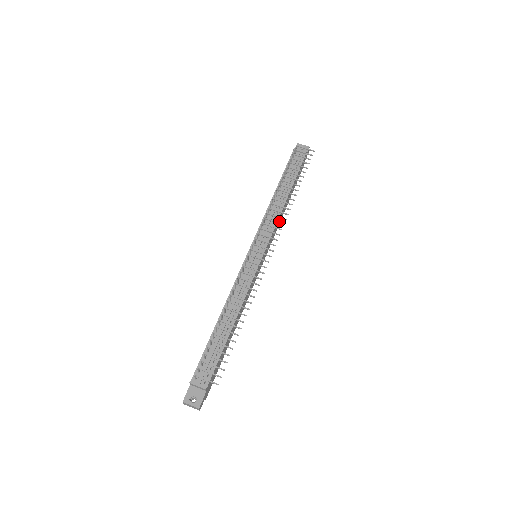
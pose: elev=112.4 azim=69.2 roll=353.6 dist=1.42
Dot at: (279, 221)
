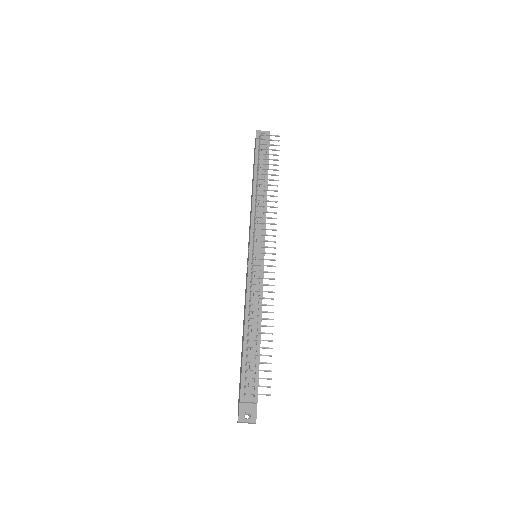
Dot at: occluded
